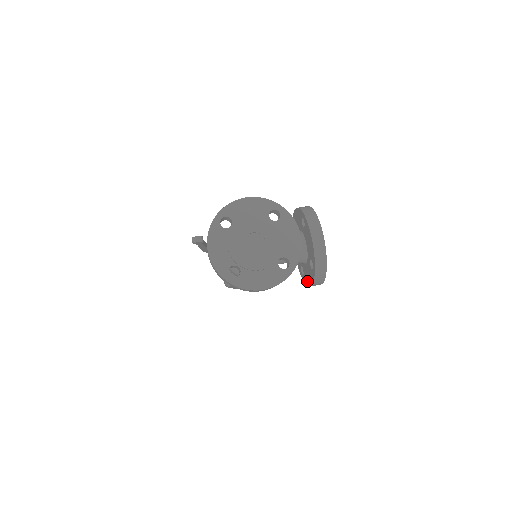
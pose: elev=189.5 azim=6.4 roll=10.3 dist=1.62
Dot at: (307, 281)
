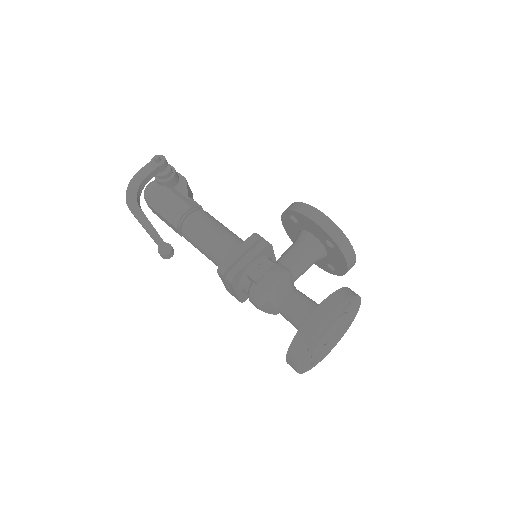
Dot at: occluded
